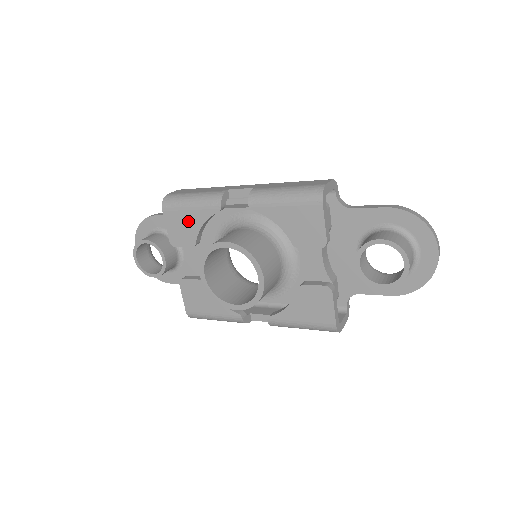
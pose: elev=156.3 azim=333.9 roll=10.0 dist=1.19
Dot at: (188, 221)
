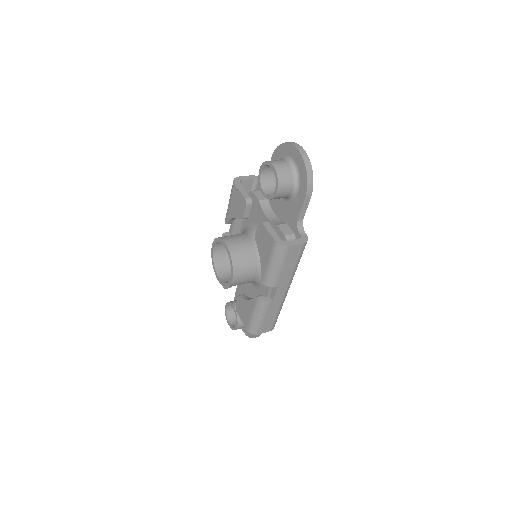
Dot at: occluded
